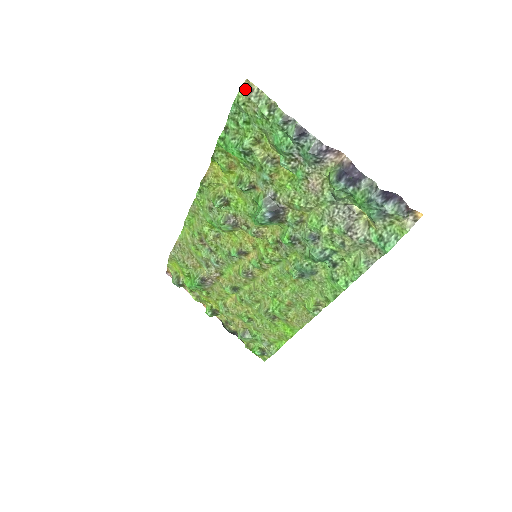
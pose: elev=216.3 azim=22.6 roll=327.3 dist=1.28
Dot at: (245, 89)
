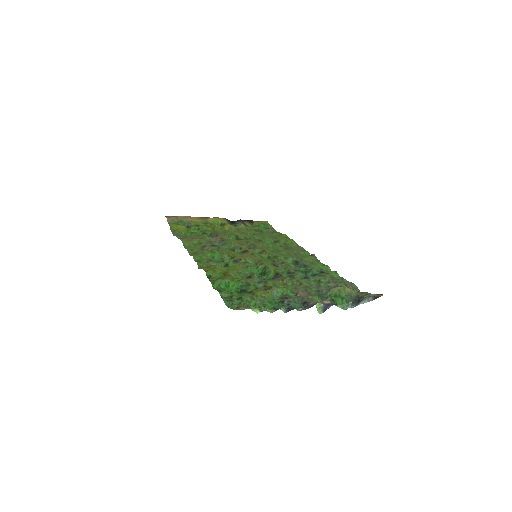
Dot at: occluded
